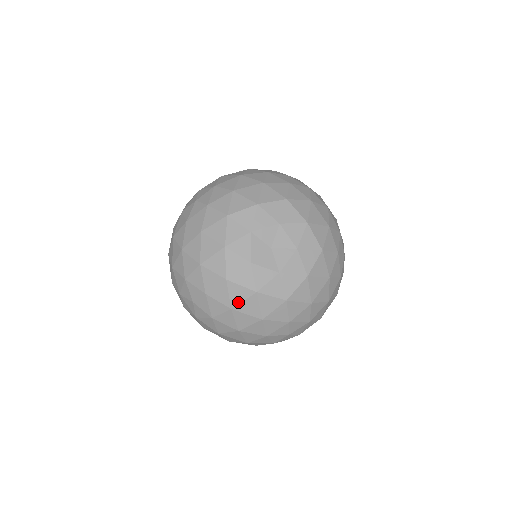
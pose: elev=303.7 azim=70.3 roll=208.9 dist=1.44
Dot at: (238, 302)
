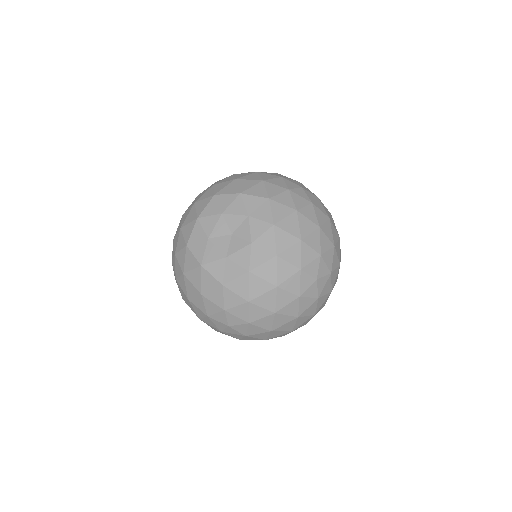
Dot at: (247, 292)
